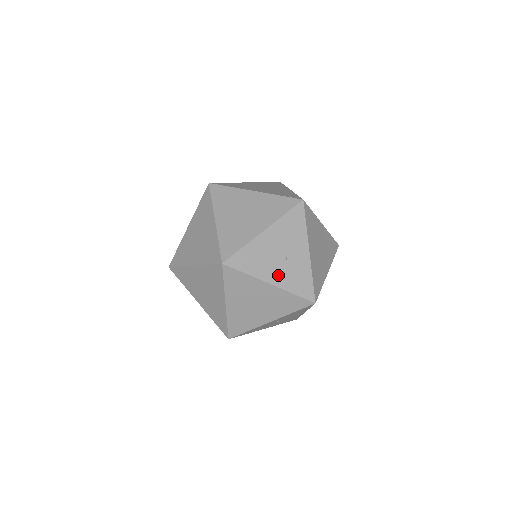
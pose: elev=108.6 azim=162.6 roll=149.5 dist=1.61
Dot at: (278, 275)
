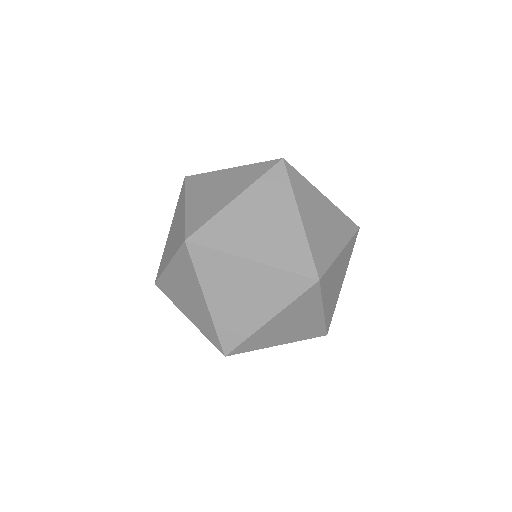
Dot at: occluded
